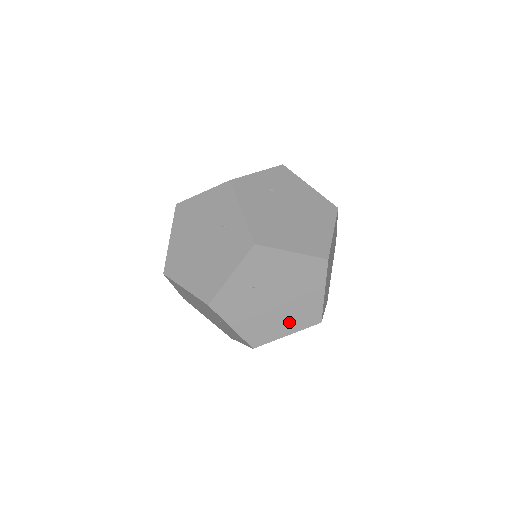
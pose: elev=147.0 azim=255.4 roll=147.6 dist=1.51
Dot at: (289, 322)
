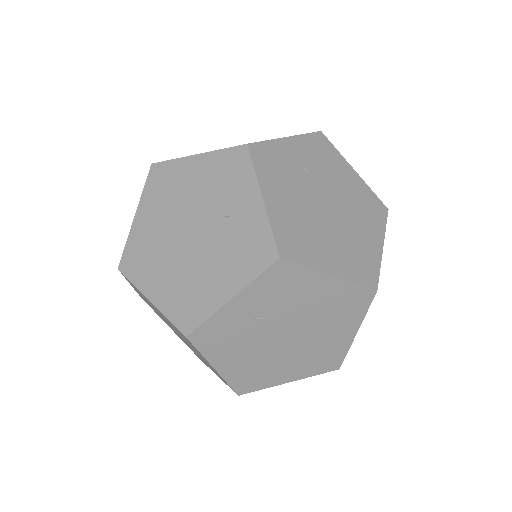
Dot at: occluded
